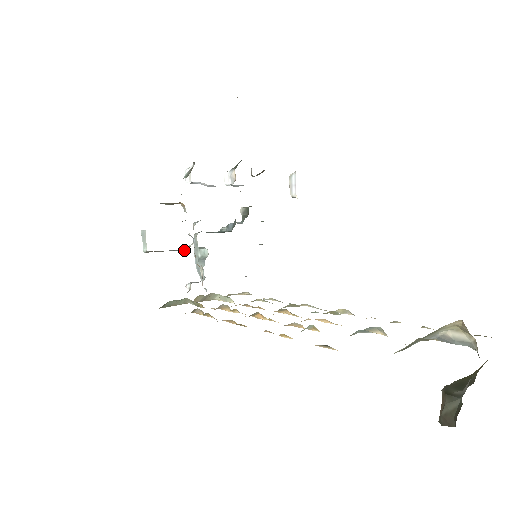
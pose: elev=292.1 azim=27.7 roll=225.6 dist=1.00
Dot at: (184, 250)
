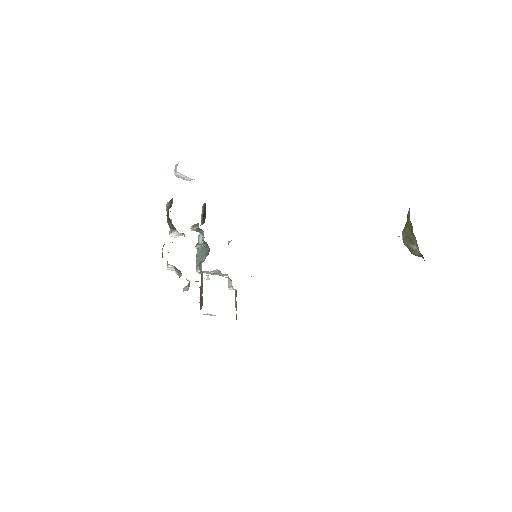
Dot at: occluded
